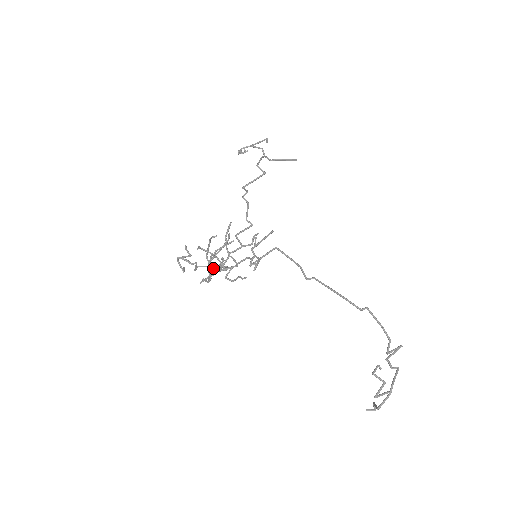
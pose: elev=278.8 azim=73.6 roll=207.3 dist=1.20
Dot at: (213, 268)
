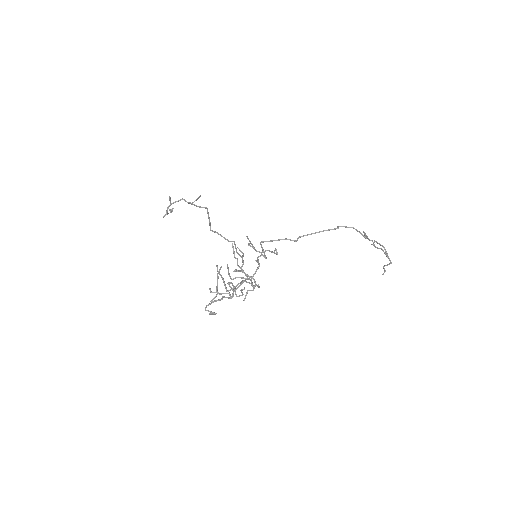
Dot at: (246, 281)
